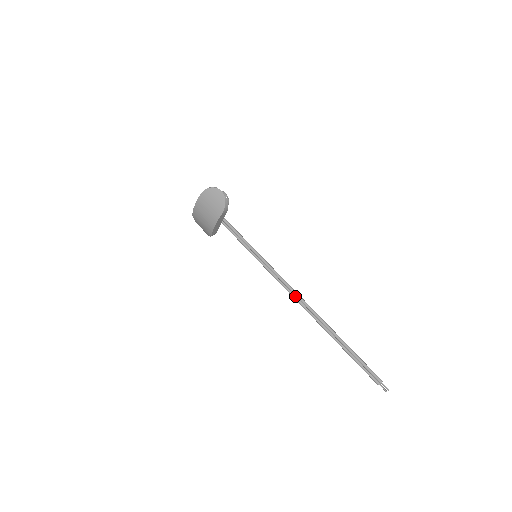
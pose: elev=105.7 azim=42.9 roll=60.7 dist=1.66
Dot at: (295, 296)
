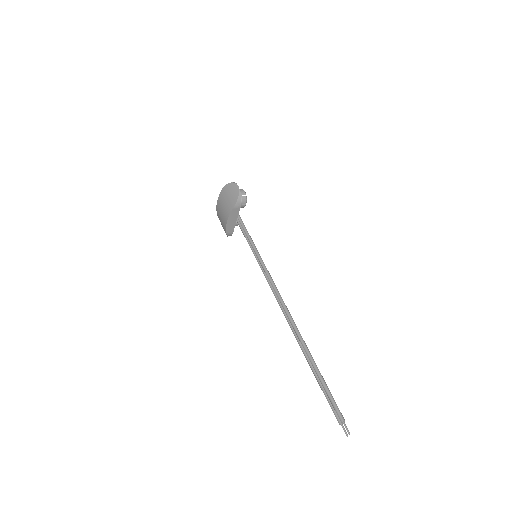
Dot at: (280, 303)
